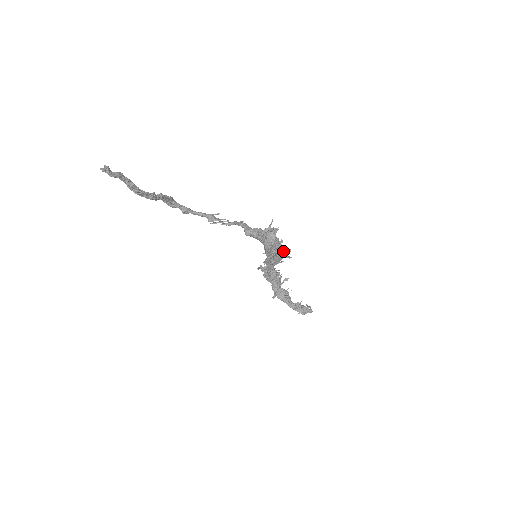
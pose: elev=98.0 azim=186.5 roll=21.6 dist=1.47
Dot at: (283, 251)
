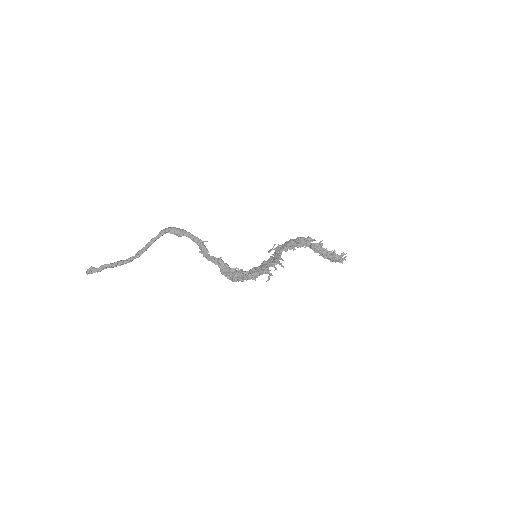
Dot at: (267, 273)
